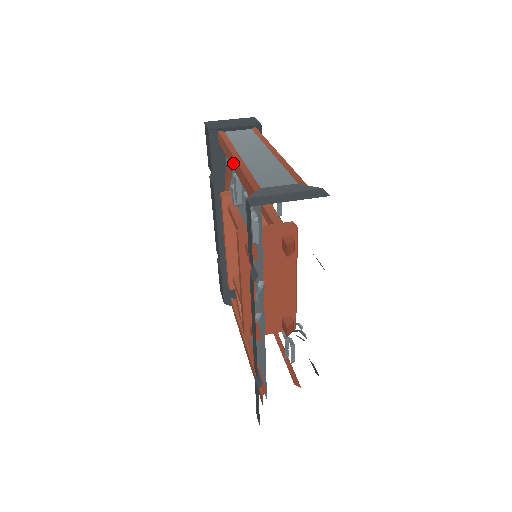
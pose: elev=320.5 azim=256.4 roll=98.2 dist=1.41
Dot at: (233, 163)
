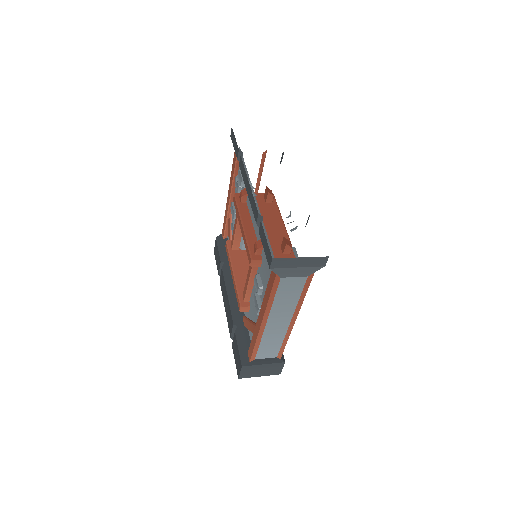
Dot at: (229, 195)
